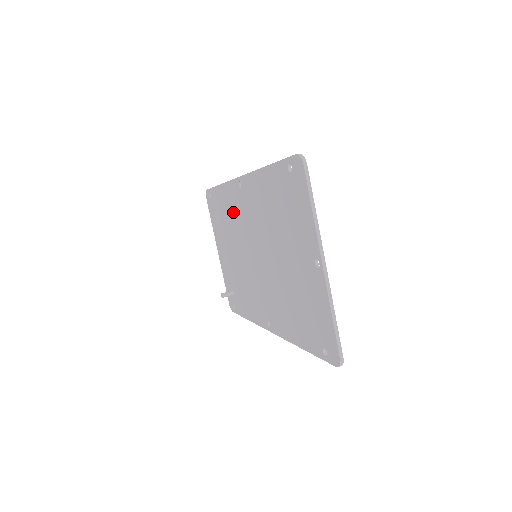
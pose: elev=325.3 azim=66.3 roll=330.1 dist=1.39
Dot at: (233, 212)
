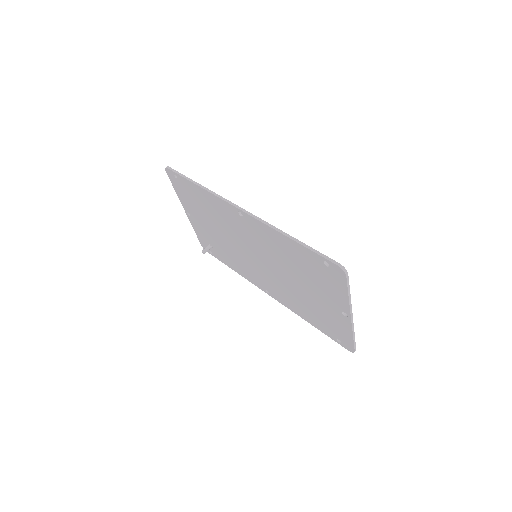
Dot at: (223, 216)
